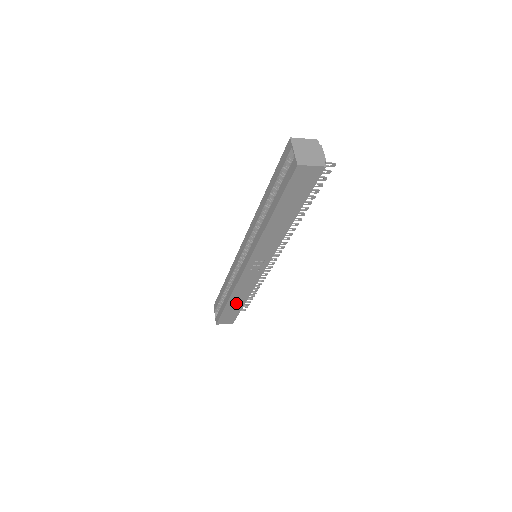
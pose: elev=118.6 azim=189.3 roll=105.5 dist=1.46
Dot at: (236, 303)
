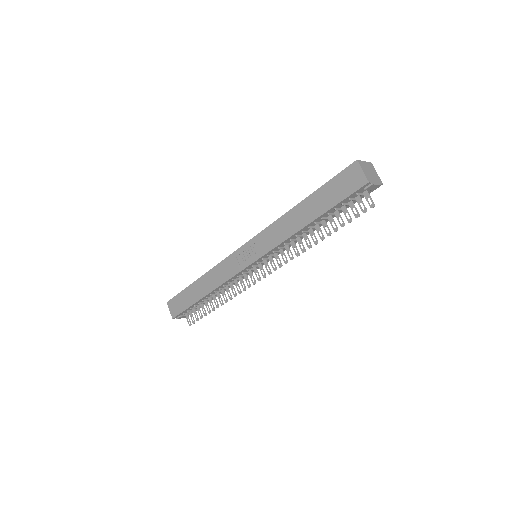
Dot at: (199, 289)
